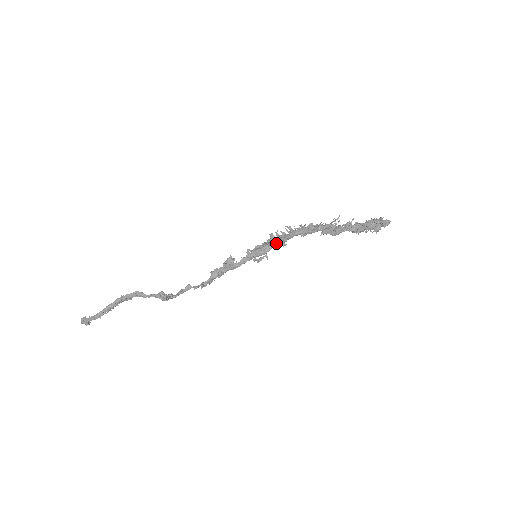
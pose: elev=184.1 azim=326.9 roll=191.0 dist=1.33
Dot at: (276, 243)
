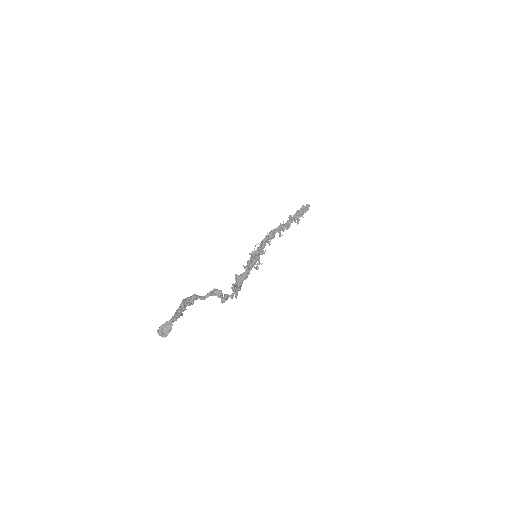
Dot at: (260, 249)
